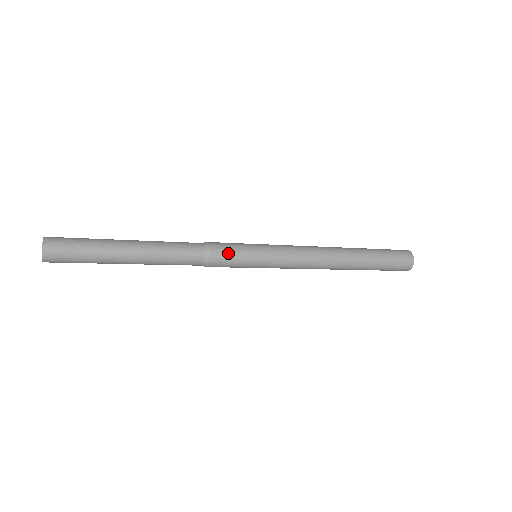
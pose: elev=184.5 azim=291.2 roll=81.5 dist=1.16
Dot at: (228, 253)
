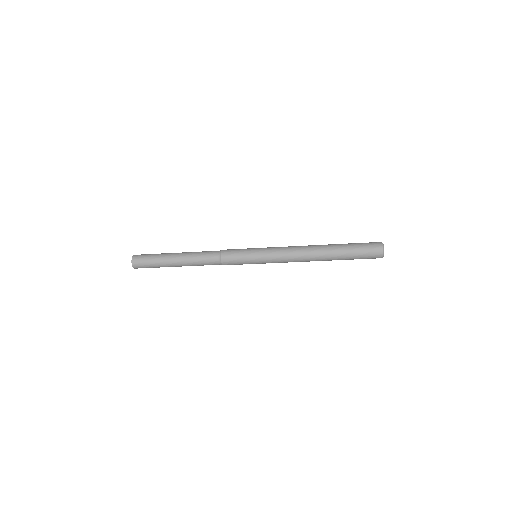
Dot at: (233, 251)
